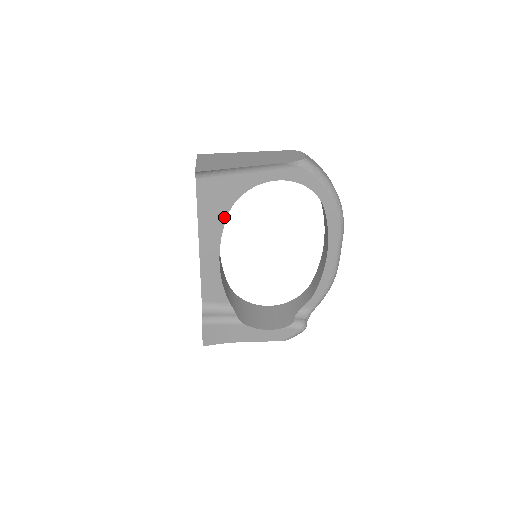
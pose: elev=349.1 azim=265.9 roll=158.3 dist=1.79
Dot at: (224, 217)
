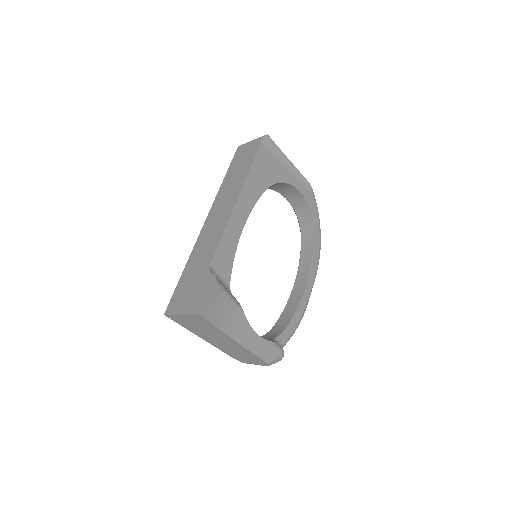
Dot at: (263, 190)
